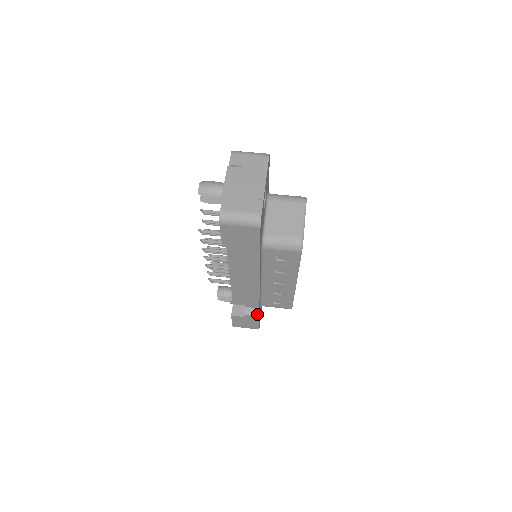
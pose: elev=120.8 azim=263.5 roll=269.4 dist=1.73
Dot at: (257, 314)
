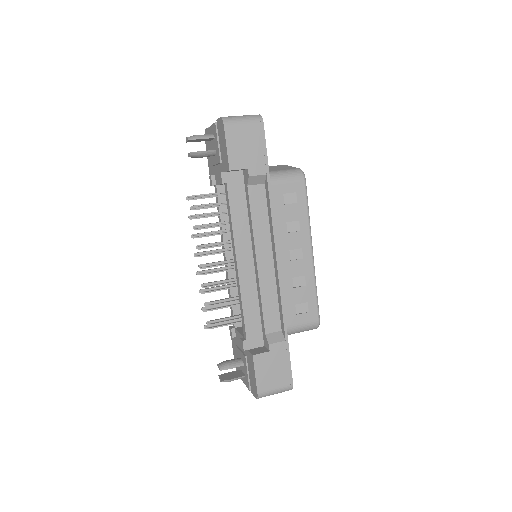
Dot at: (284, 334)
